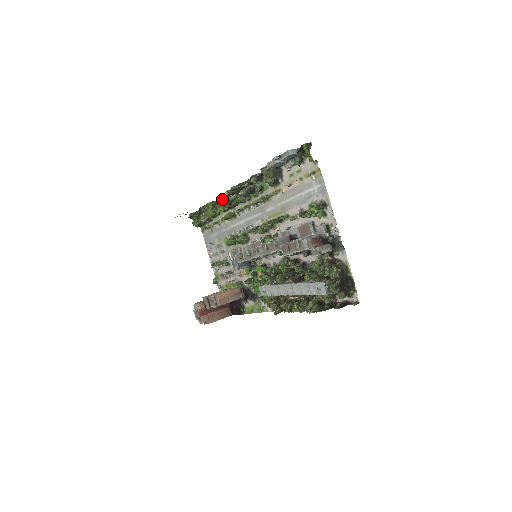
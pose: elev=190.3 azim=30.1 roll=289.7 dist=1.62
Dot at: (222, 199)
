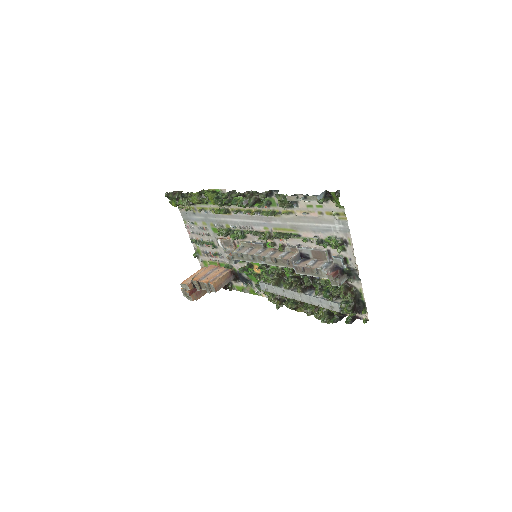
Dot at: (214, 195)
